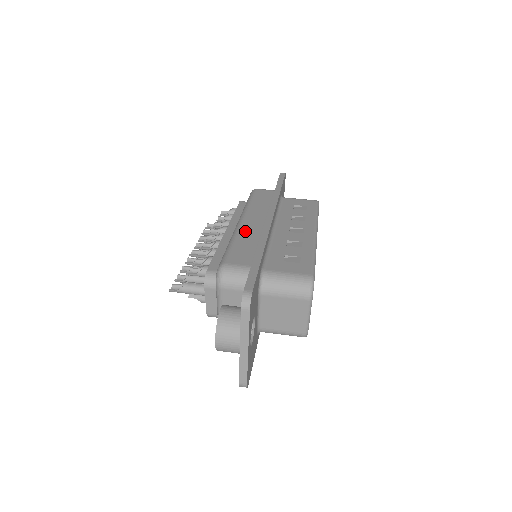
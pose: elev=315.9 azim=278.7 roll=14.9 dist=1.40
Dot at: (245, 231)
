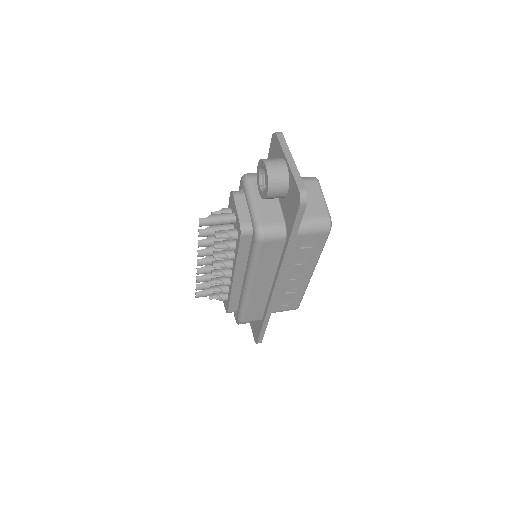
Dot at: occluded
